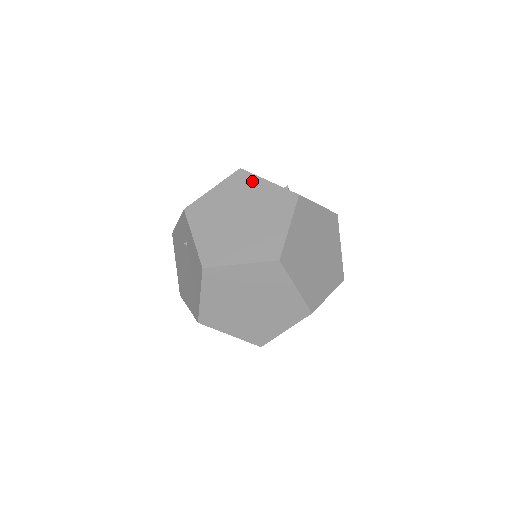
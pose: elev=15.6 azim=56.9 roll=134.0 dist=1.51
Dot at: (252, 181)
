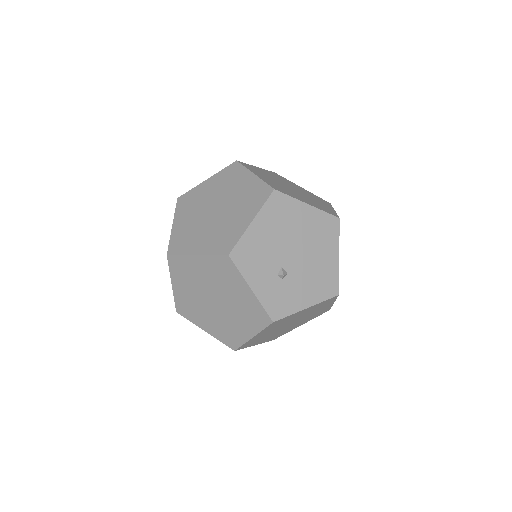
Dot at: (235, 278)
